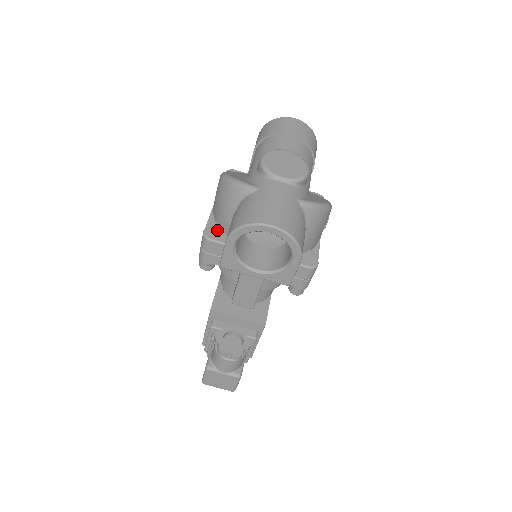
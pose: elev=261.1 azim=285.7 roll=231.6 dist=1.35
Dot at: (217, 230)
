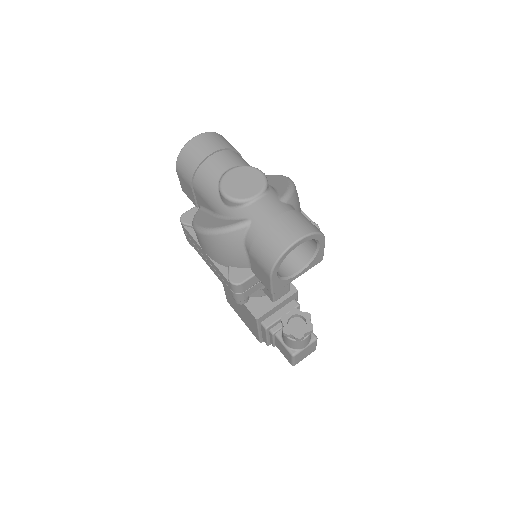
Dot at: (236, 272)
